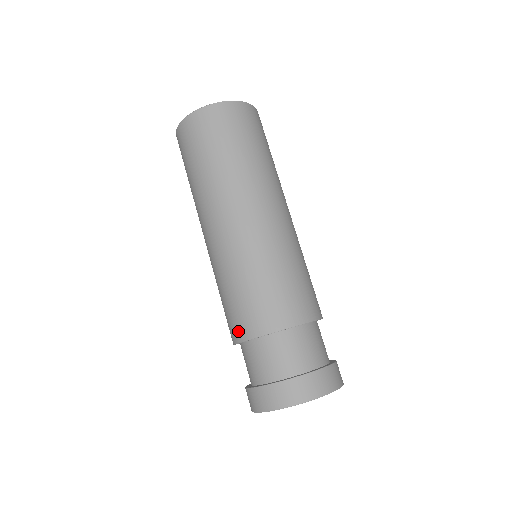
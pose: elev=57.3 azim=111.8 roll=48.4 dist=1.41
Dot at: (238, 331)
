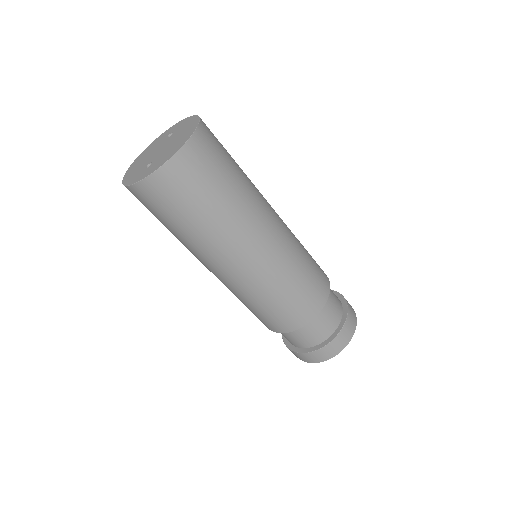
Dot at: occluded
